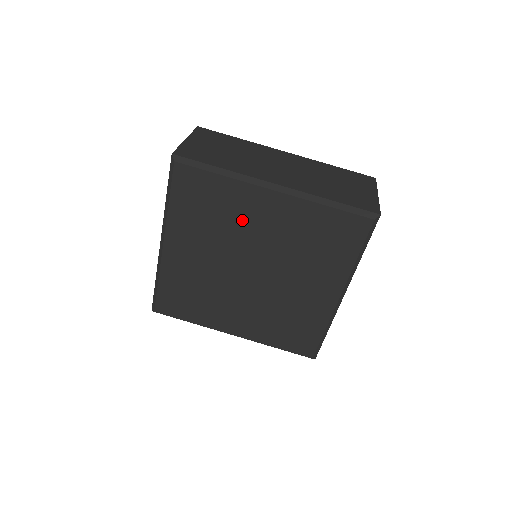
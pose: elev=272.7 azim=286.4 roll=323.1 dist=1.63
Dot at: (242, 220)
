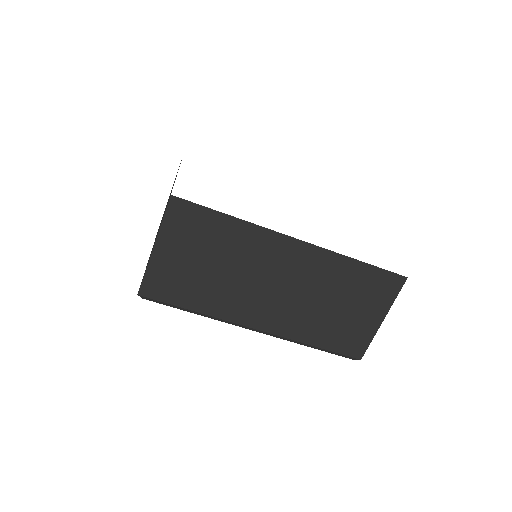
Dot at: occluded
